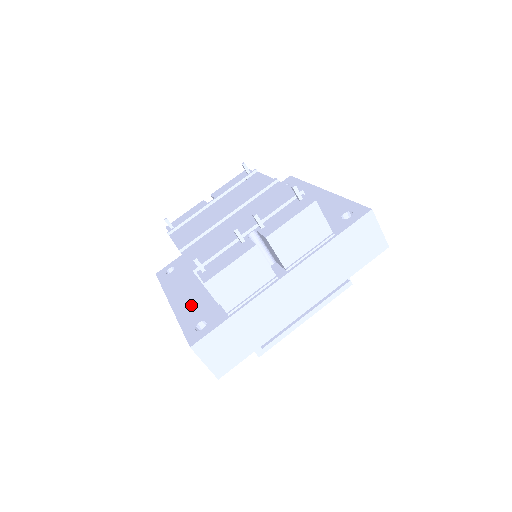
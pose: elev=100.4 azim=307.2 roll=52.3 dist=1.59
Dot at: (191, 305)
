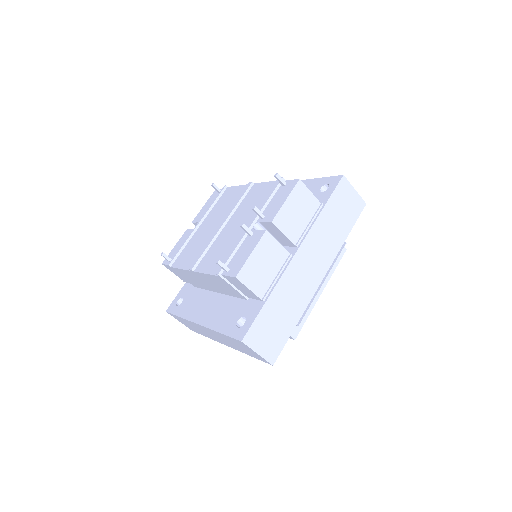
Dot at: (220, 314)
